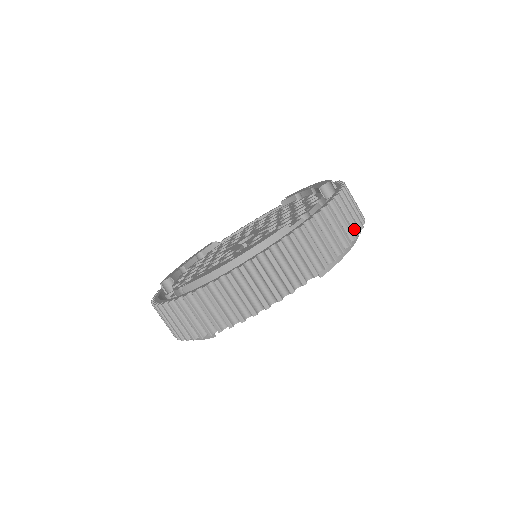
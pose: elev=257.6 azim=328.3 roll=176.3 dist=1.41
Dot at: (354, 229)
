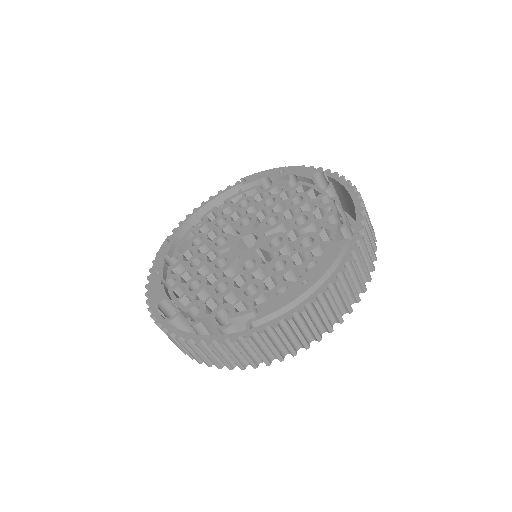
Dot at: occluded
